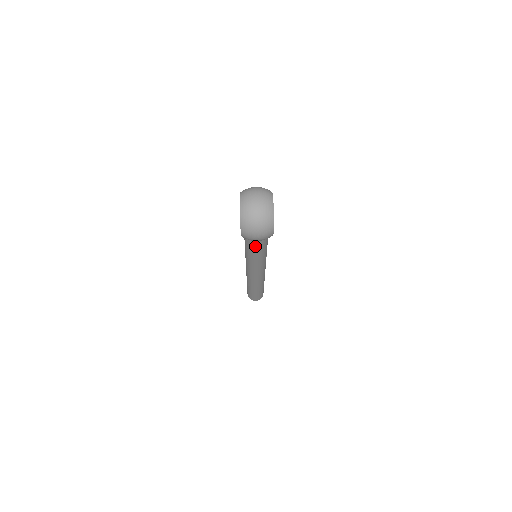
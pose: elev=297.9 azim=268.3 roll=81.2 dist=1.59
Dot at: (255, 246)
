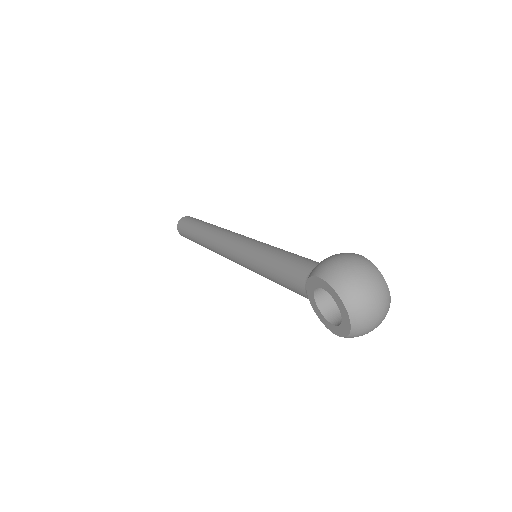
Dot at: occluded
